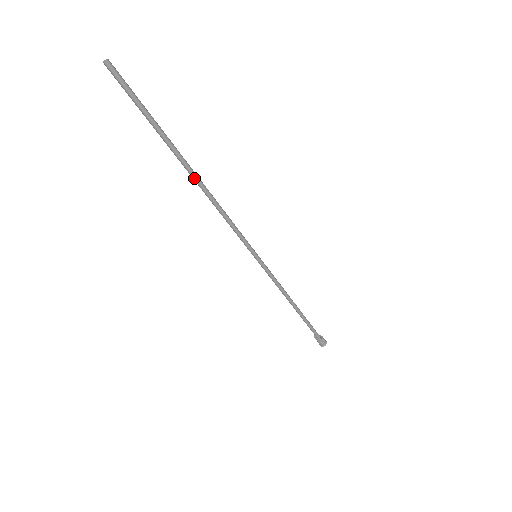
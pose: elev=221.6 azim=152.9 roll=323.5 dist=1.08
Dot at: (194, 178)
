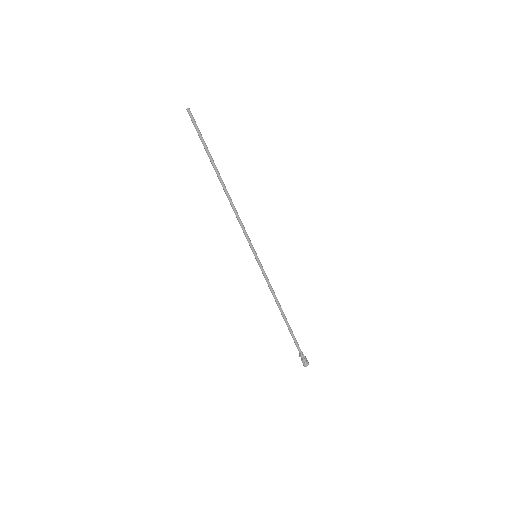
Dot at: (222, 184)
